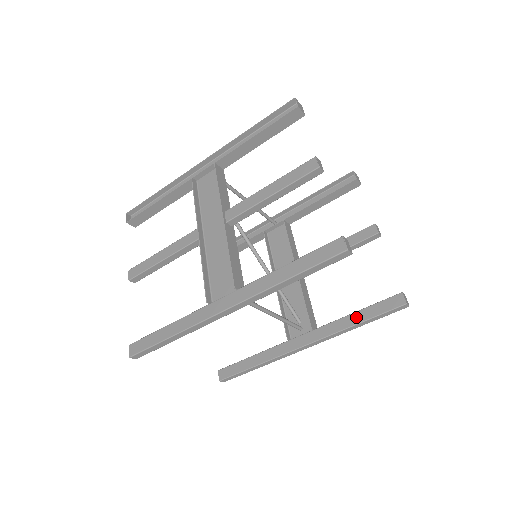
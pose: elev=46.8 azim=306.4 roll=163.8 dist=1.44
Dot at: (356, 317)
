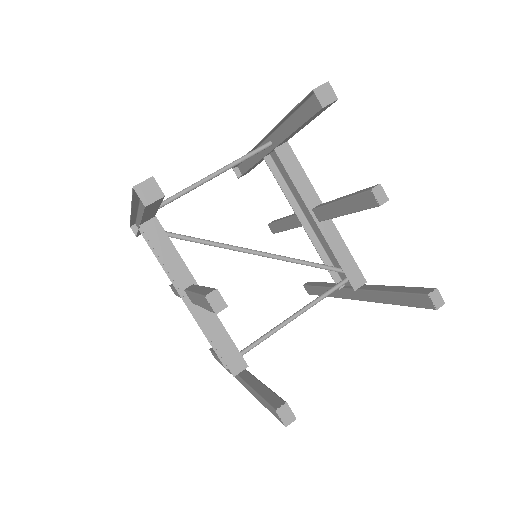
Dot at: (390, 298)
